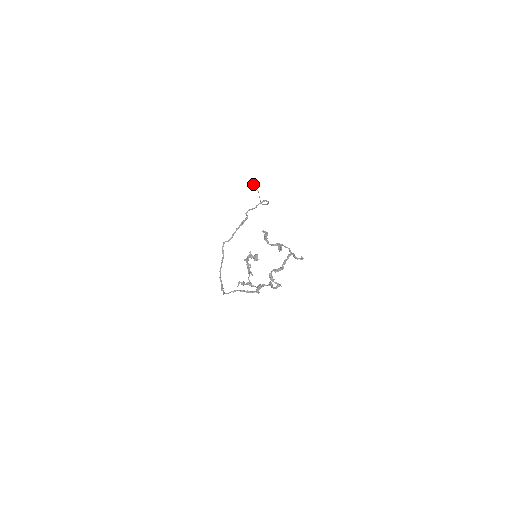
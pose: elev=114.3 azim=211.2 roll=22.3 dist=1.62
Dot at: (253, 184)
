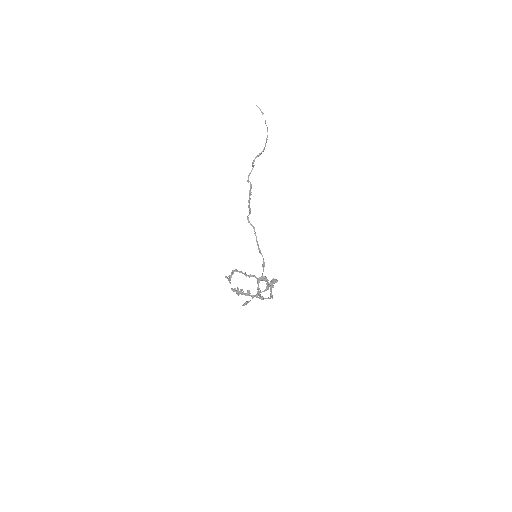
Dot at: occluded
